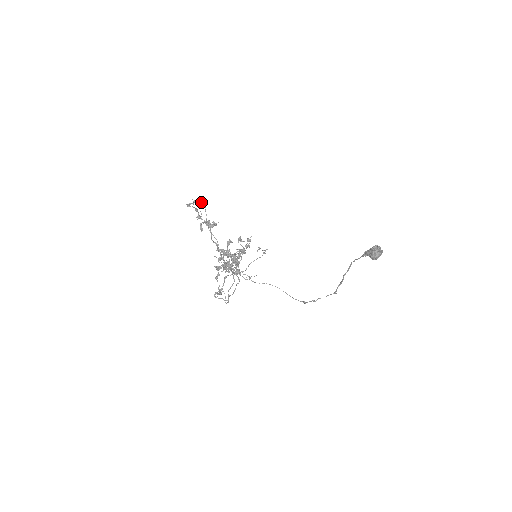
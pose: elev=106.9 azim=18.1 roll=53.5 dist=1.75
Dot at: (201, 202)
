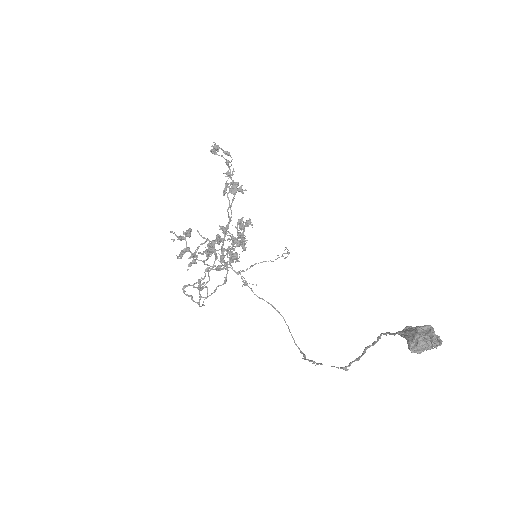
Dot at: (224, 151)
